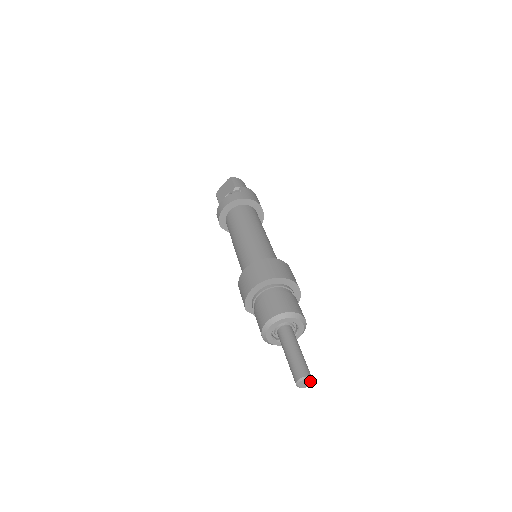
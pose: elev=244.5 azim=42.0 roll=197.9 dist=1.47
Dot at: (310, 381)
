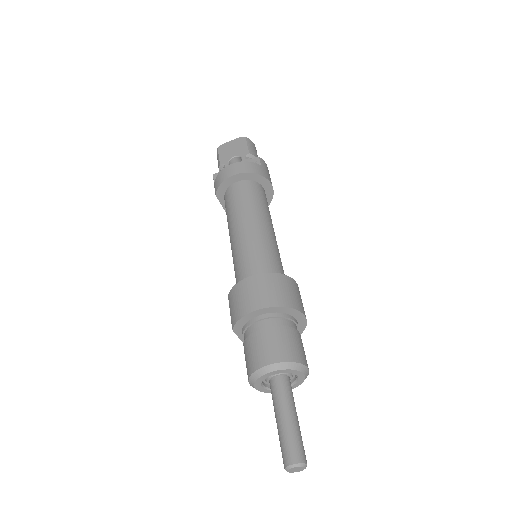
Dot at: (304, 468)
